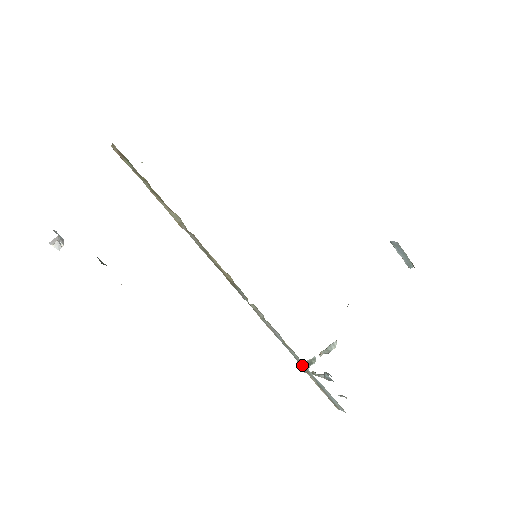
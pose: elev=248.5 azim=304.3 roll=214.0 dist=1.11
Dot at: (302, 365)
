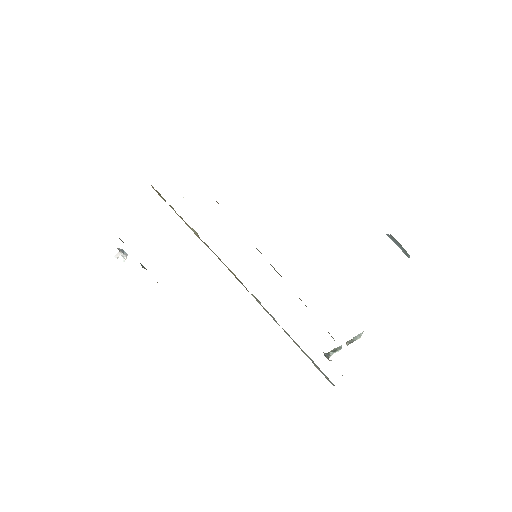
Dot at: (297, 344)
